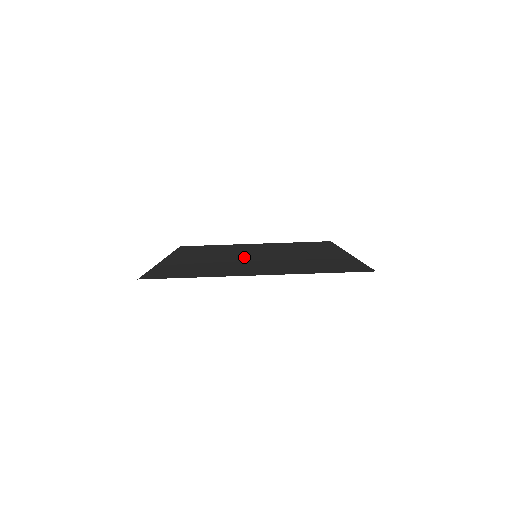
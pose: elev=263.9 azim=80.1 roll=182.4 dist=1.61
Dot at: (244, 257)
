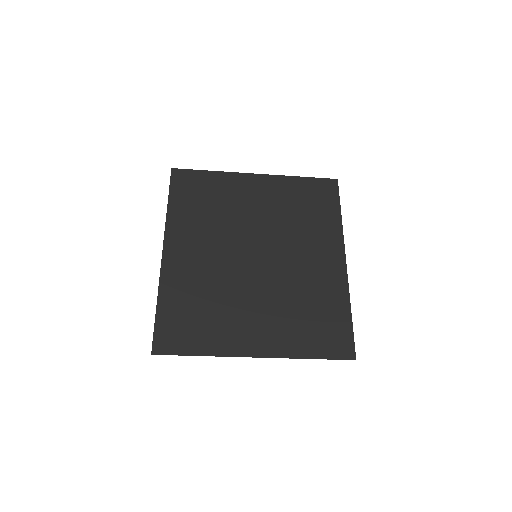
Dot at: (244, 262)
